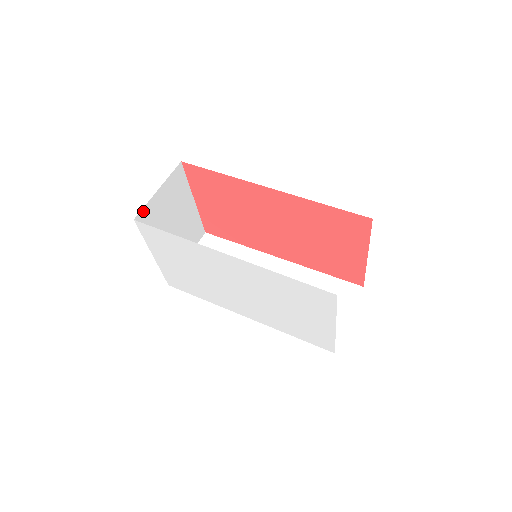
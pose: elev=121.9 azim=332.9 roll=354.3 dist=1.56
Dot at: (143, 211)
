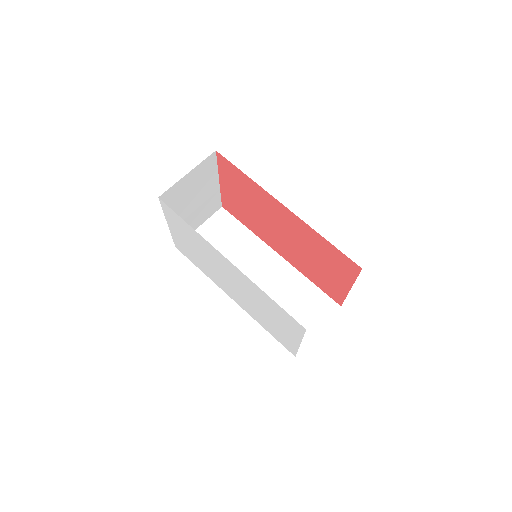
Dot at: (169, 190)
